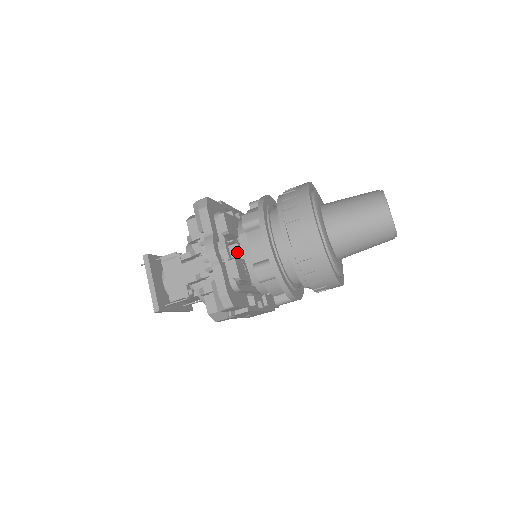
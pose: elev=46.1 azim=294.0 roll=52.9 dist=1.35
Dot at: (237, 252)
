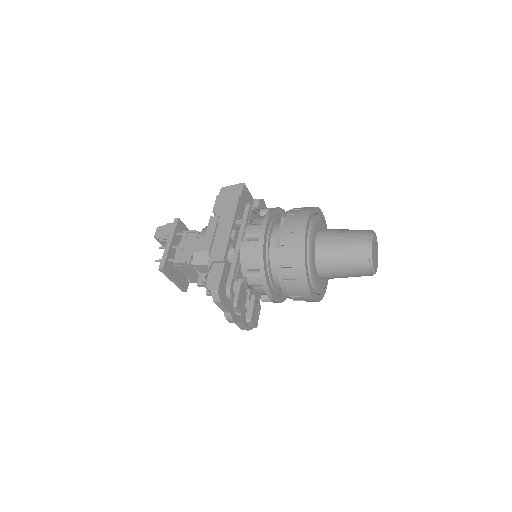
Dot at: (245, 286)
